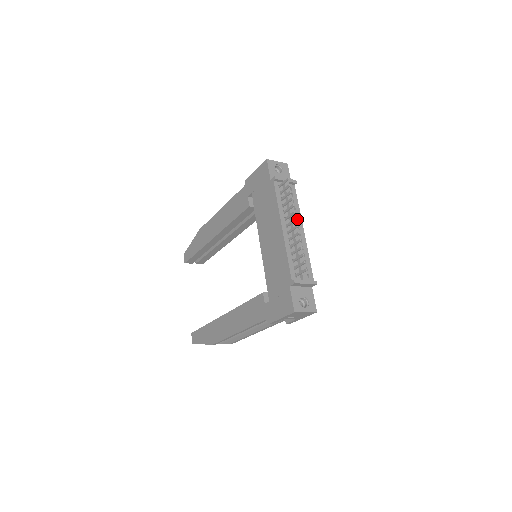
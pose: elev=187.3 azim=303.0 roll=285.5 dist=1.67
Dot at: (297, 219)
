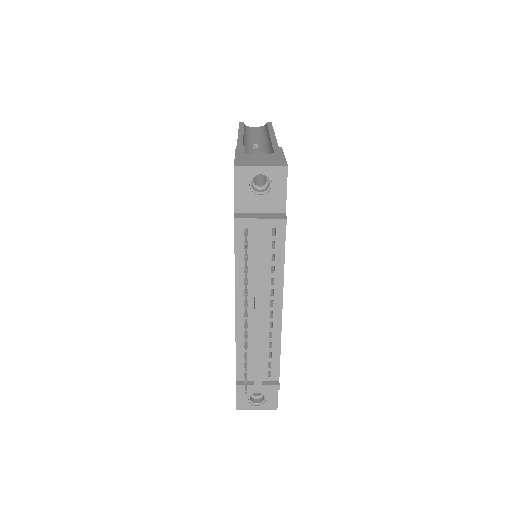
Dot at: (273, 289)
